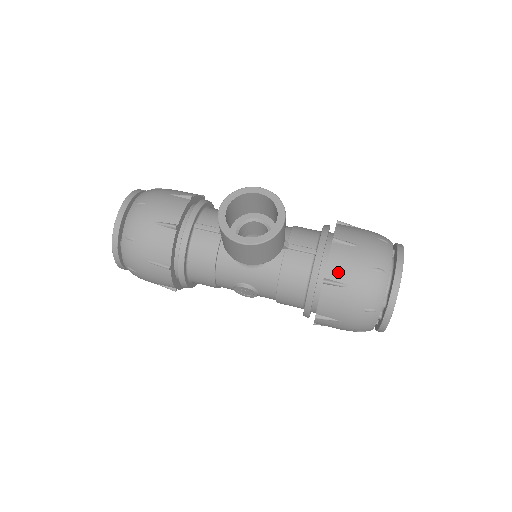
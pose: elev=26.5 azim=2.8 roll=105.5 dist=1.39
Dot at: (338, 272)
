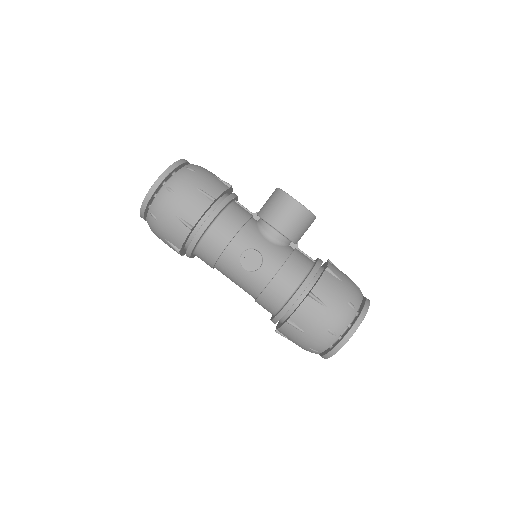
Dot at: (335, 270)
